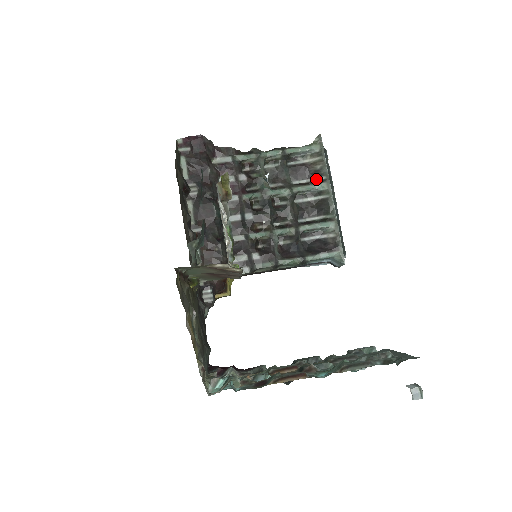
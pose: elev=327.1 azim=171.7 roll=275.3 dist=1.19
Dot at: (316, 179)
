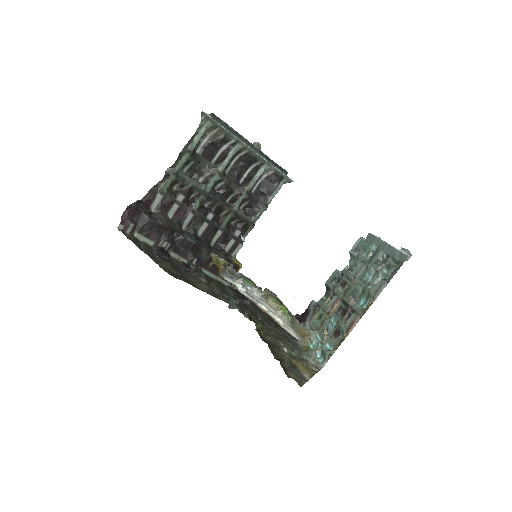
Dot at: (227, 145)
